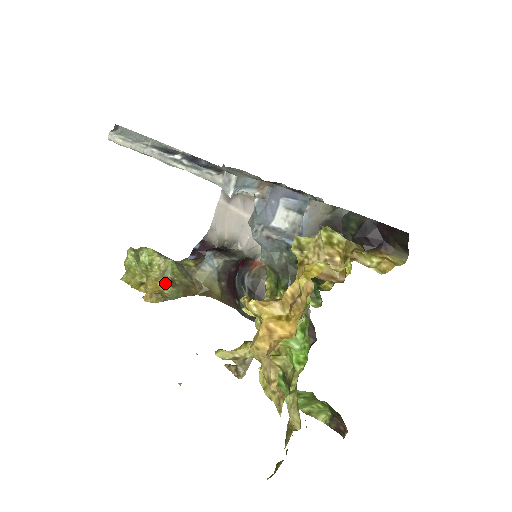
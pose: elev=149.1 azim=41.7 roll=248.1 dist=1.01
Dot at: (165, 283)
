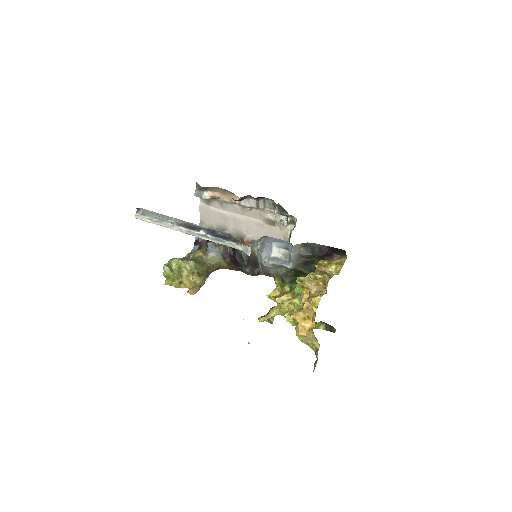
Dot at: (194, 277)
